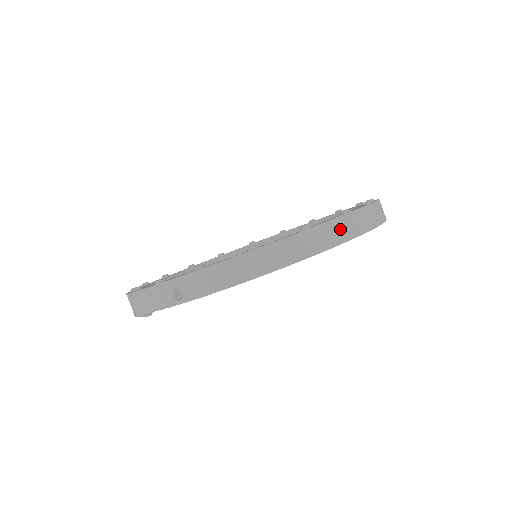
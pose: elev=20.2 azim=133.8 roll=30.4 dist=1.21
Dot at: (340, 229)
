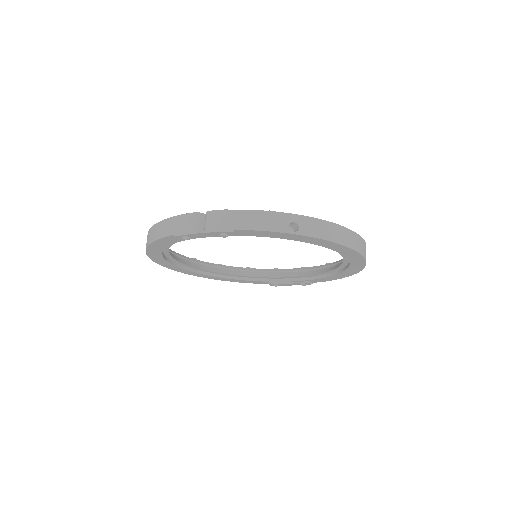
Dot at: occluded
